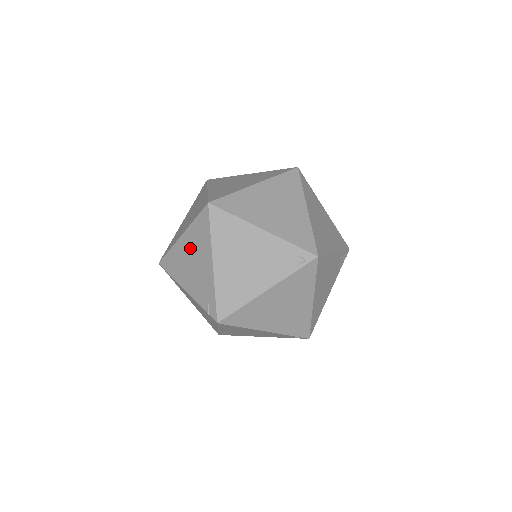
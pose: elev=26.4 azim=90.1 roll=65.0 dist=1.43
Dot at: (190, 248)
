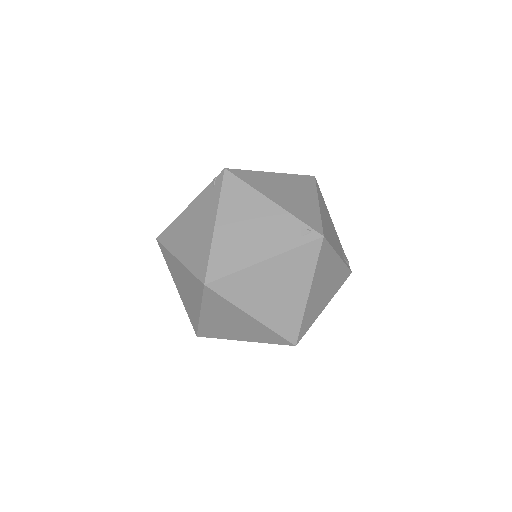
Dot at: occluded
